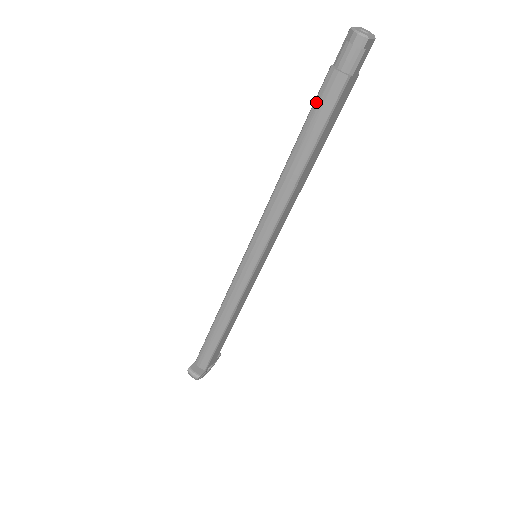
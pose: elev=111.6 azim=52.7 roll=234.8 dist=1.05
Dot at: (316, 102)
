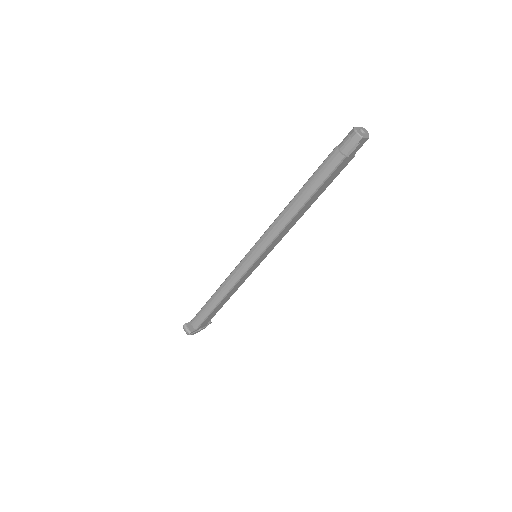
Dot at: (321, 166)
